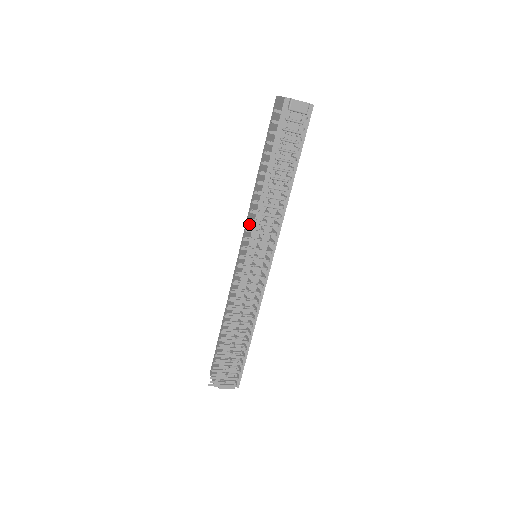
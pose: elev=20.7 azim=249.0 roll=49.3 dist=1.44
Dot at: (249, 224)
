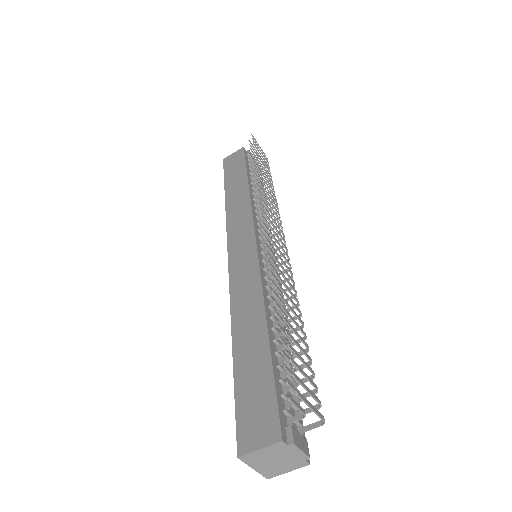
Dot at: (239, 223)
